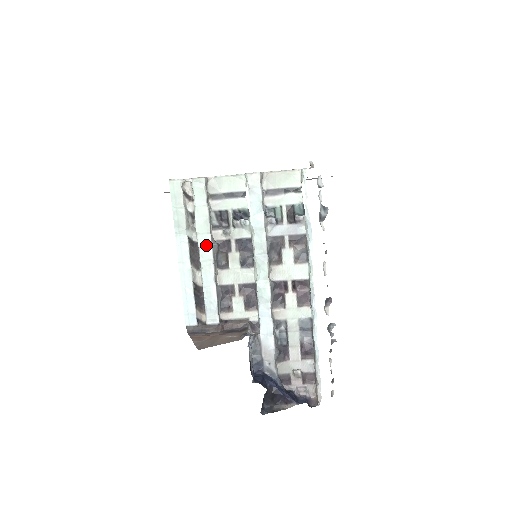
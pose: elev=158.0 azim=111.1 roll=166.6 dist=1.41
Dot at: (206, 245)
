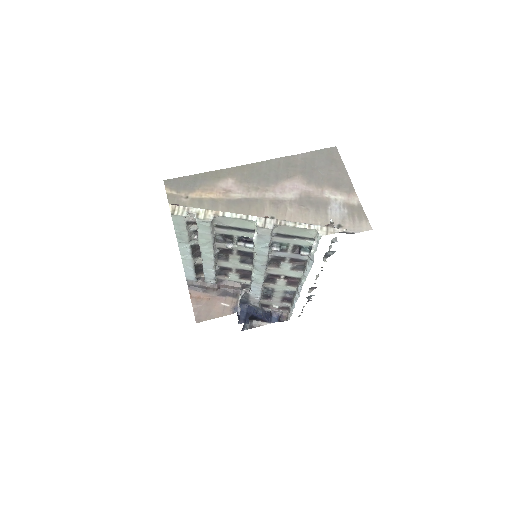
Dot at: (208, 252)
